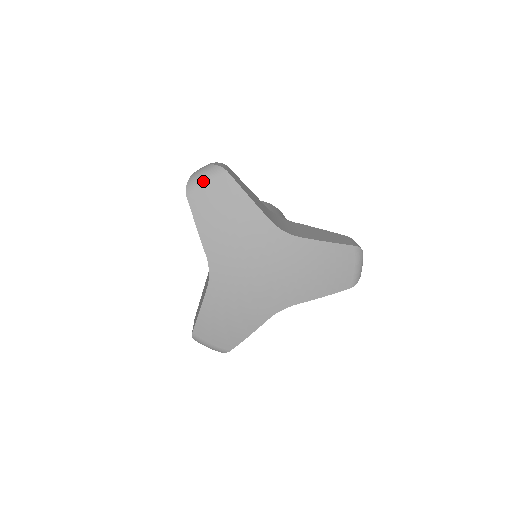
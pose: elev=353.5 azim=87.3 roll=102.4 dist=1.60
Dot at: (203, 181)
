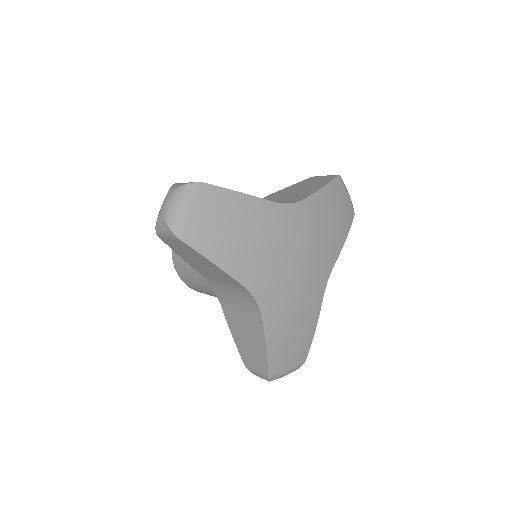
Dot at: (187, 211)
